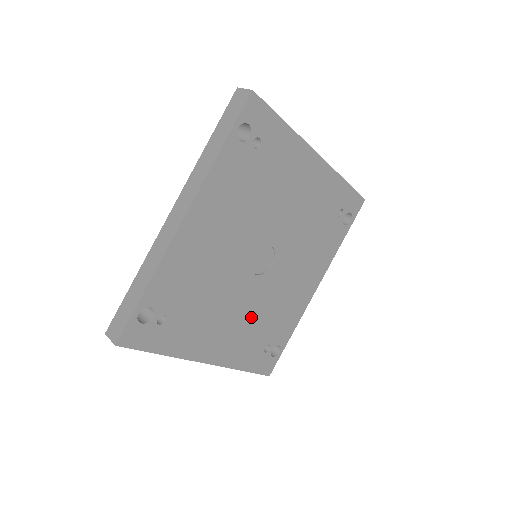
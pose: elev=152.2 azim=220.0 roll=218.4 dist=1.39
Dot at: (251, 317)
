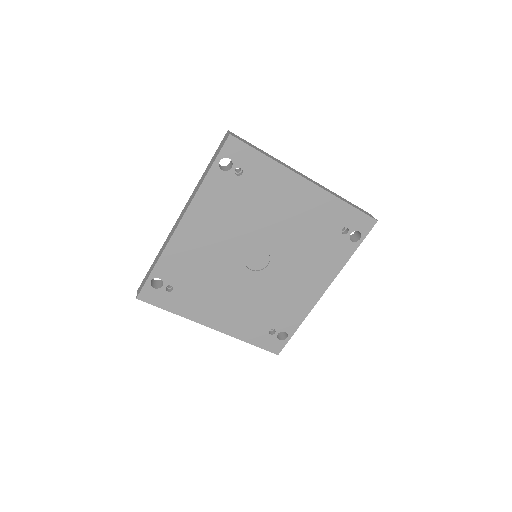
Dot at: (252, 303)
